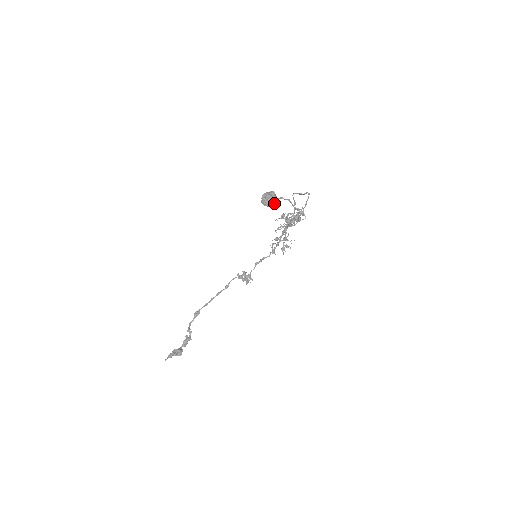
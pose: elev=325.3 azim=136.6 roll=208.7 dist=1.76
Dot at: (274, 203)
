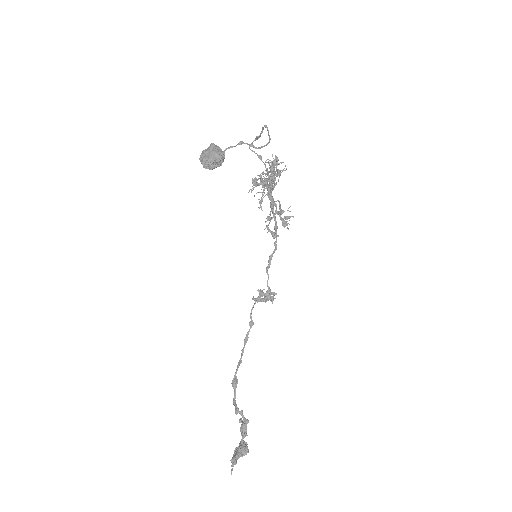
Dot at: (222, 158)
